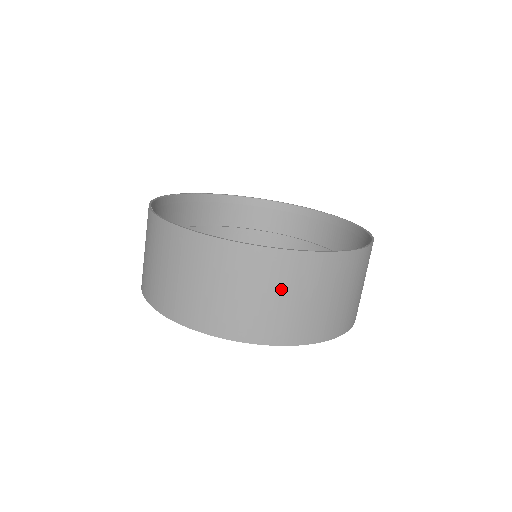
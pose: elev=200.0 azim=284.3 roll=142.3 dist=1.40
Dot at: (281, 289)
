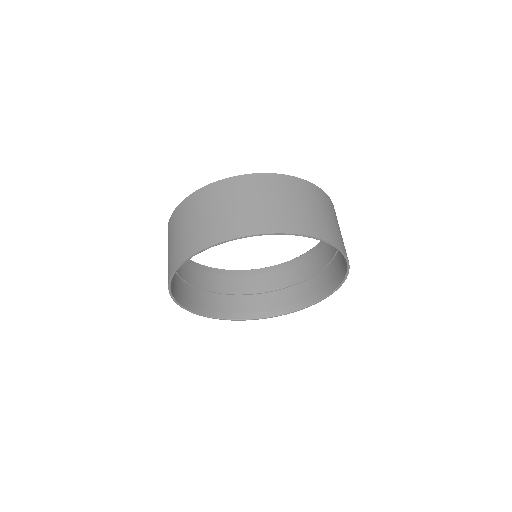
Dot at: (218, 205)
